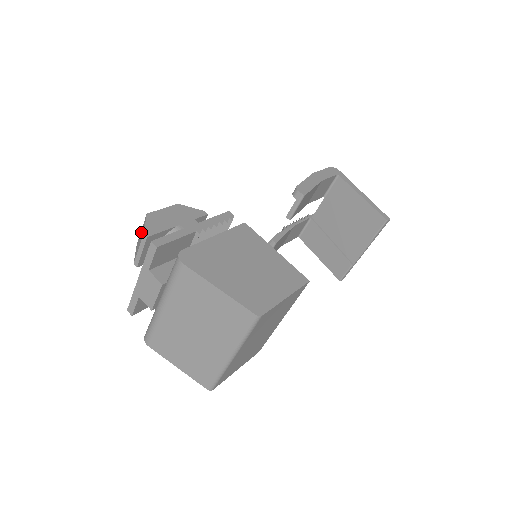
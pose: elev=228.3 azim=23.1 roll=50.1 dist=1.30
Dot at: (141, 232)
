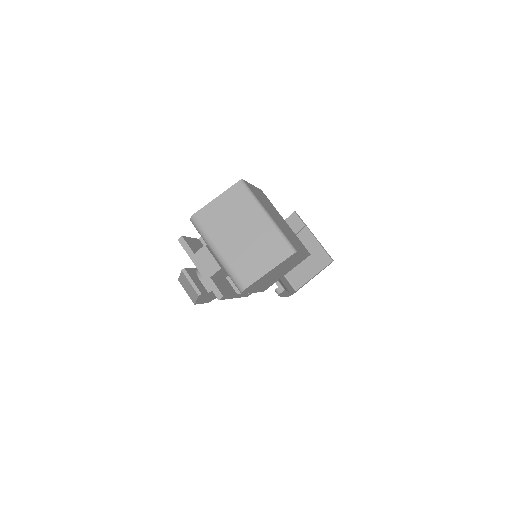
Dot at: (186, 288)
